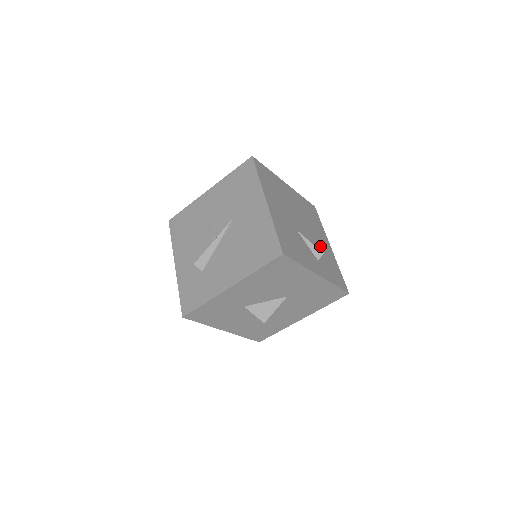
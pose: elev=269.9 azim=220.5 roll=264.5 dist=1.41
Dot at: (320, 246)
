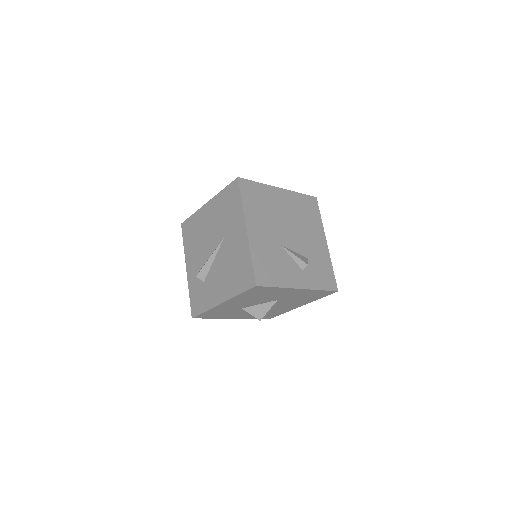
Dot at: (311, 249)
